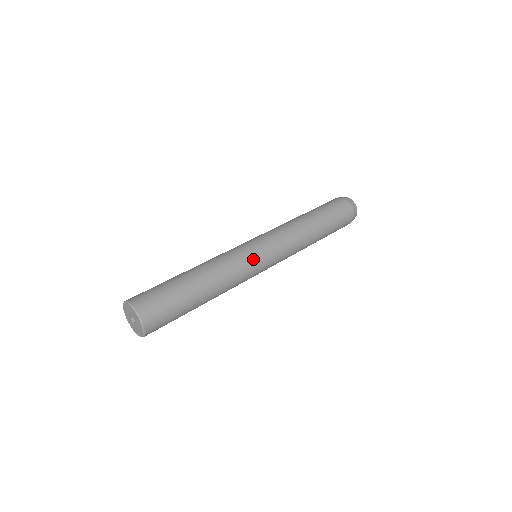
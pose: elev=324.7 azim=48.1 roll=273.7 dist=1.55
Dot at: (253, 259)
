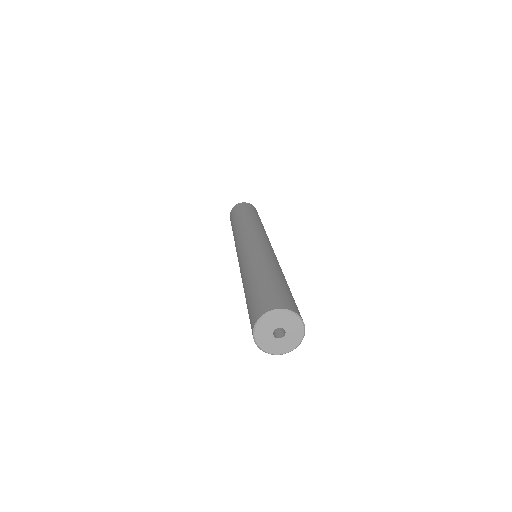
Dot at: (263, 245)
